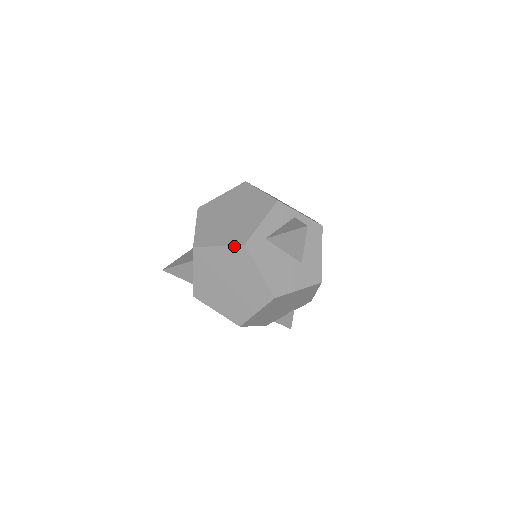
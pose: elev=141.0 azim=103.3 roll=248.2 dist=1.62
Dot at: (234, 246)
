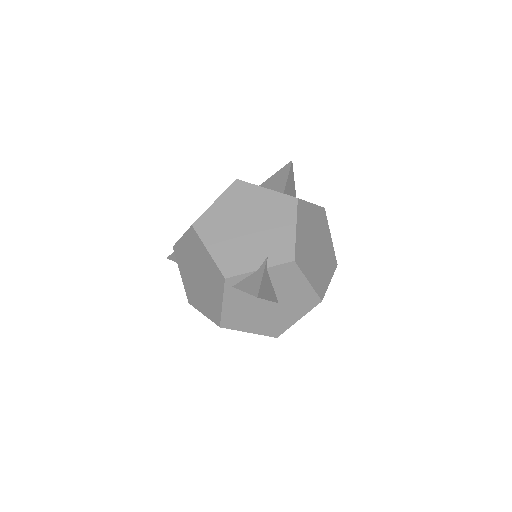
Dot at: occluded
